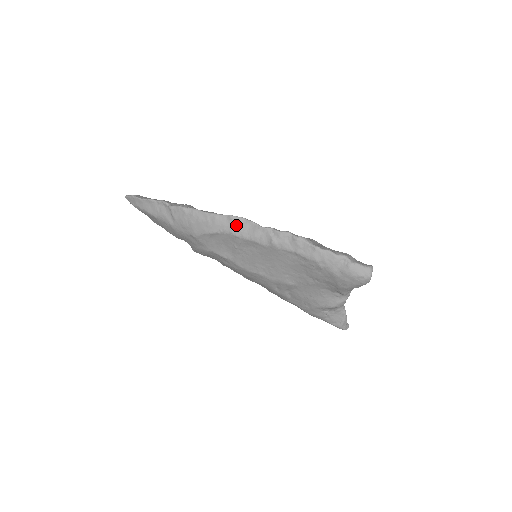
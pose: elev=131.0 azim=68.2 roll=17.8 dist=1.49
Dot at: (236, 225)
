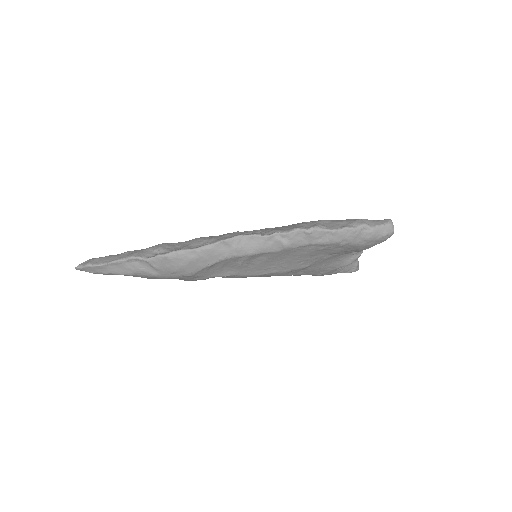
Dot at: (236, 247)
